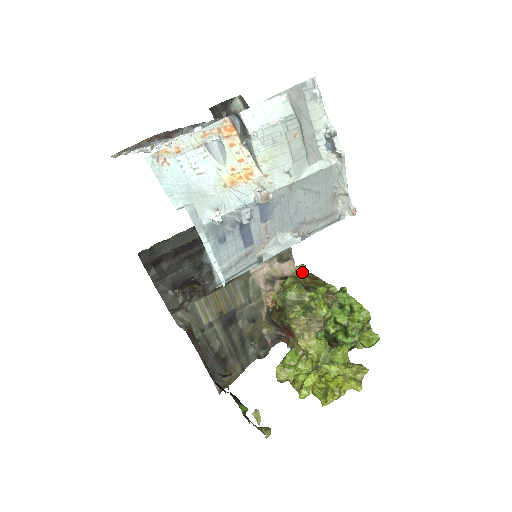
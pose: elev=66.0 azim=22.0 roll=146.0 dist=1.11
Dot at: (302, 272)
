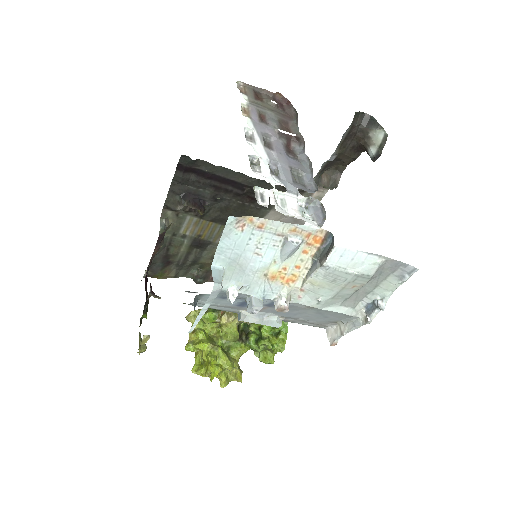
Dot at: occluded
